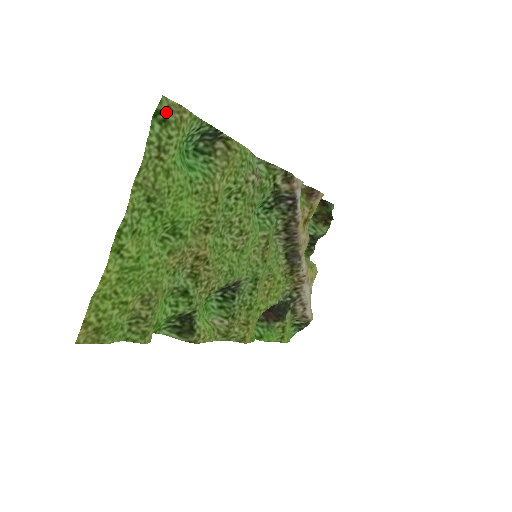
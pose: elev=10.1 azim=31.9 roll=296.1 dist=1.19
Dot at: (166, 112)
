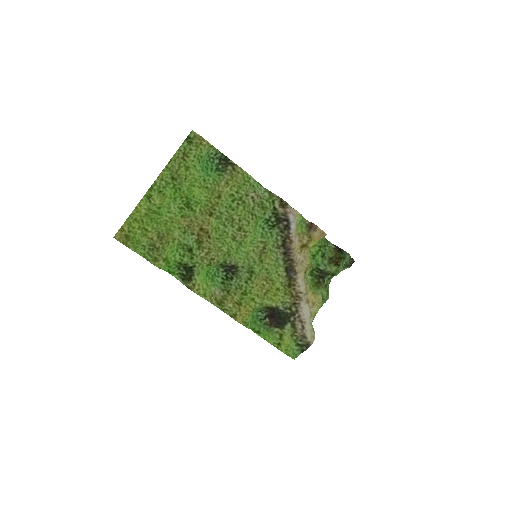
Dot at: (193, 138)
